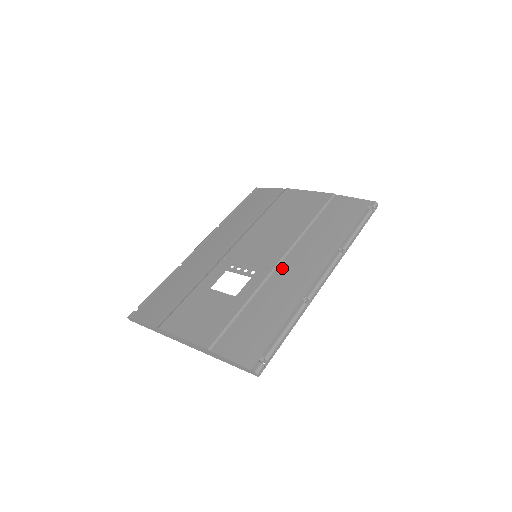
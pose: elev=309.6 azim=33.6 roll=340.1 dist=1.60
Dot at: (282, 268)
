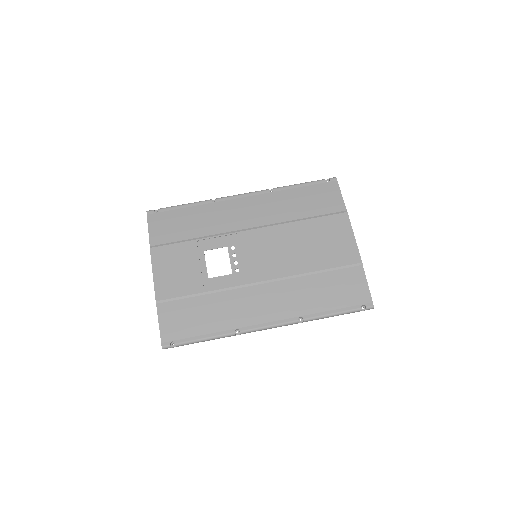
Dot at: (254, 290)
